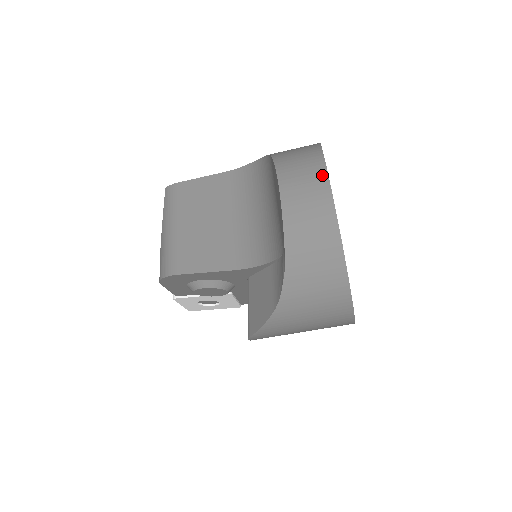
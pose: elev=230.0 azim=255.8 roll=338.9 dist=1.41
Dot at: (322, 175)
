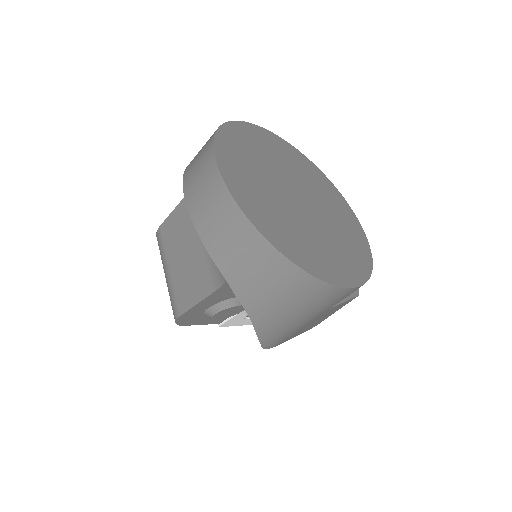
Dot at: (212, 166)
